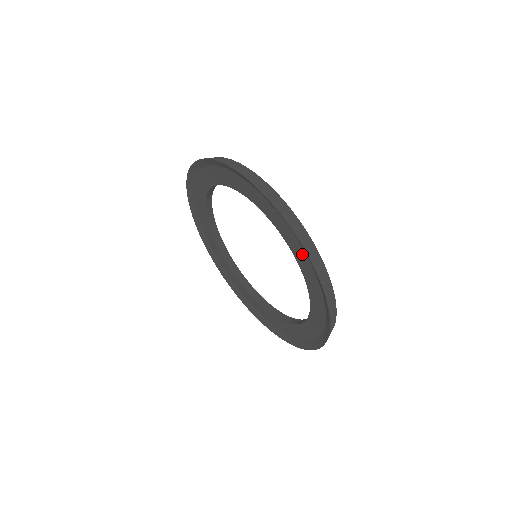
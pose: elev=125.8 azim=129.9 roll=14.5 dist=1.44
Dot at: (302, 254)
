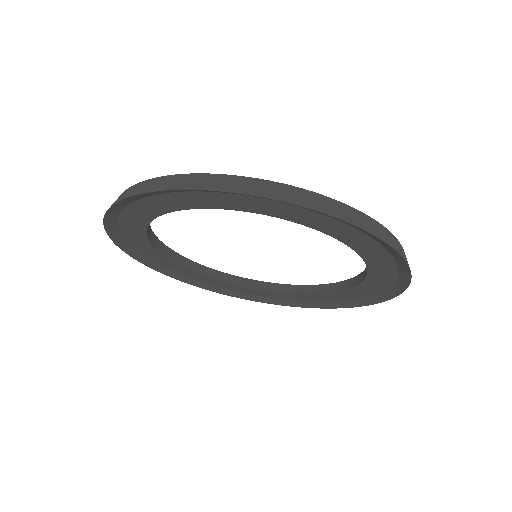
Dot at: (310, 215)
